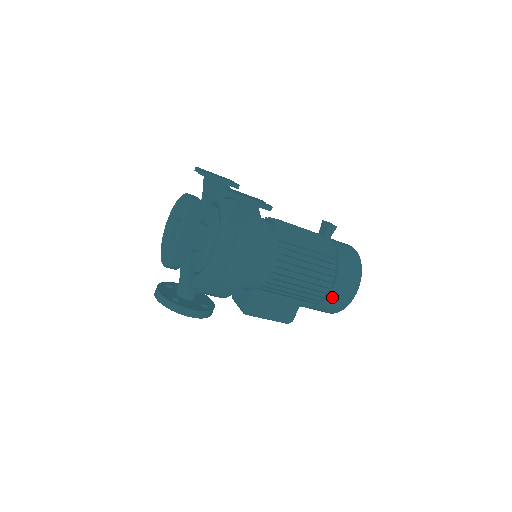
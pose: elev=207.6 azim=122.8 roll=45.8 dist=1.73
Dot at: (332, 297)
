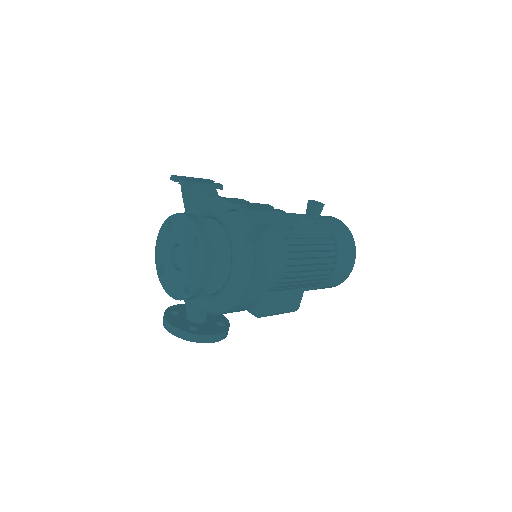
Dot at: (335, 276)
